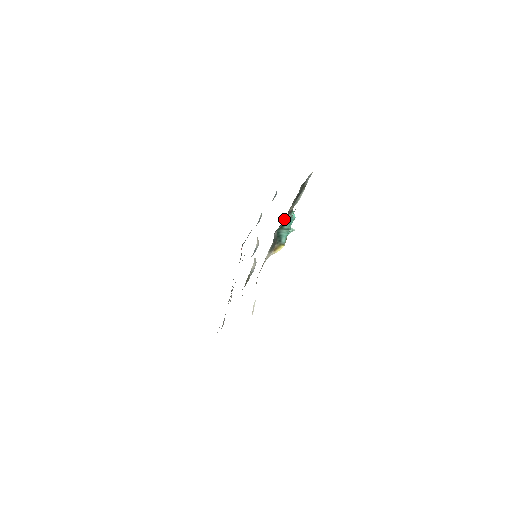
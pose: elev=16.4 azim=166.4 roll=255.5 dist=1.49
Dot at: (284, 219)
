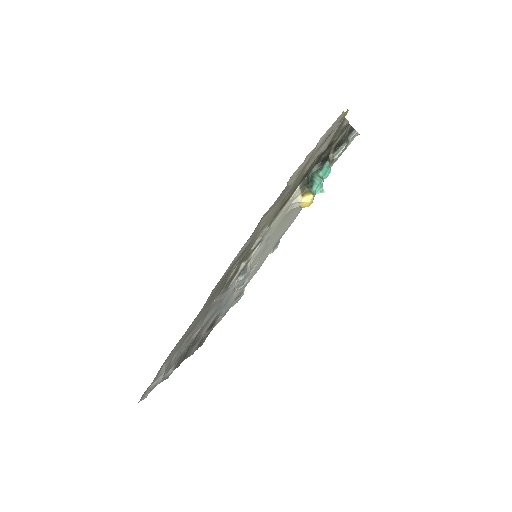
Dot at: (327, 150)
